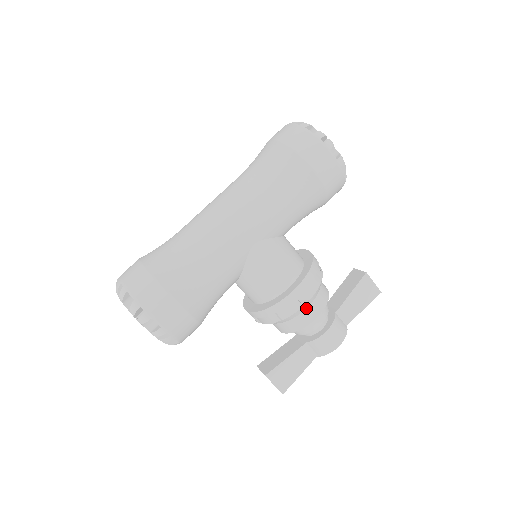
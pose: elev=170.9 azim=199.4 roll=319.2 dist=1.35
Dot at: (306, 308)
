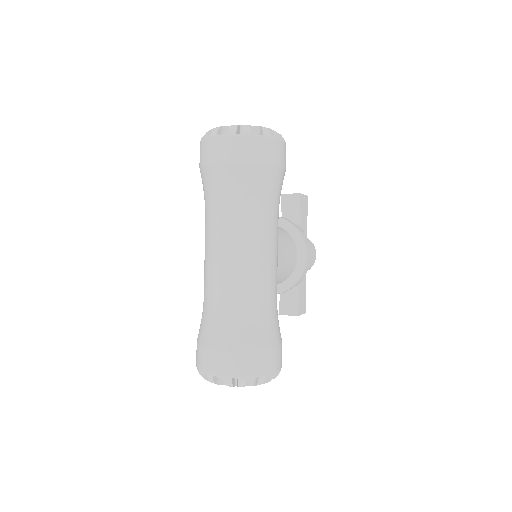
Dot at: occluded
